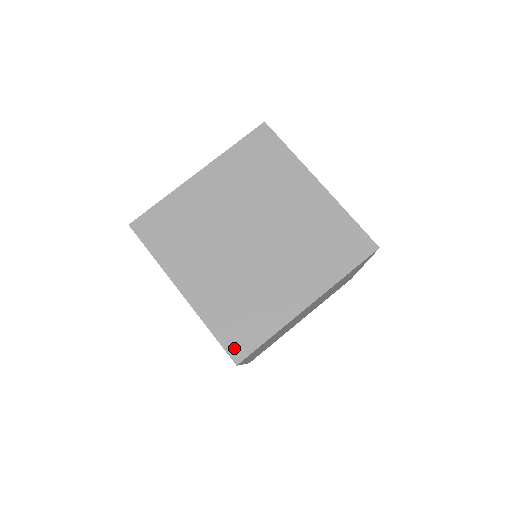
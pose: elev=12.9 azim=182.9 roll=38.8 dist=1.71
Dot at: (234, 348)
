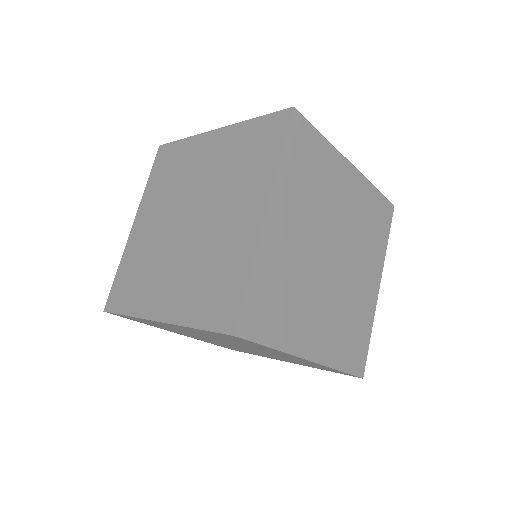
Dot at: (357, 367)
